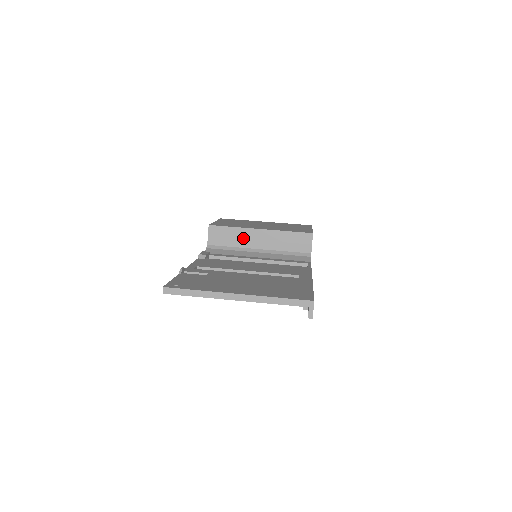
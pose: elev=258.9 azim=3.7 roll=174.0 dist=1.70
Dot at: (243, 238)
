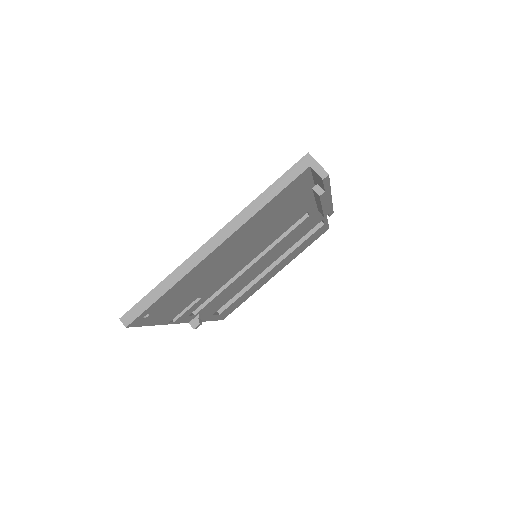
Dot at: occluded
